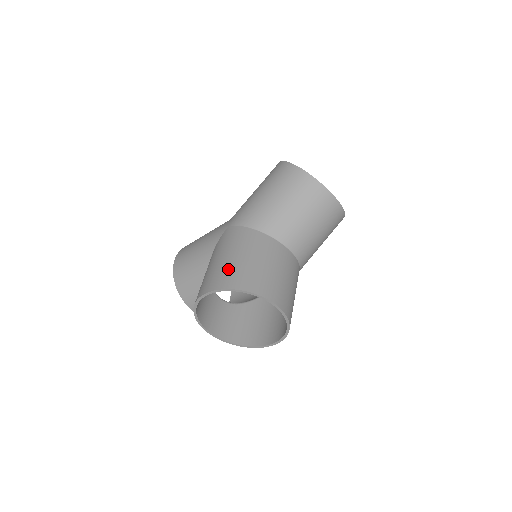
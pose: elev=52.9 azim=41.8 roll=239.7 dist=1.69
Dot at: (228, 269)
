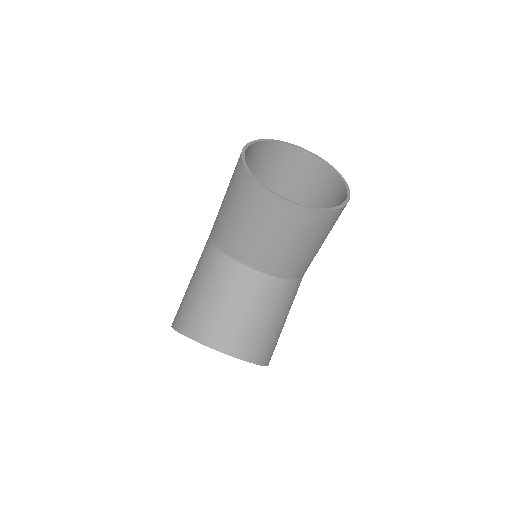
Dot at: (184, 303)
